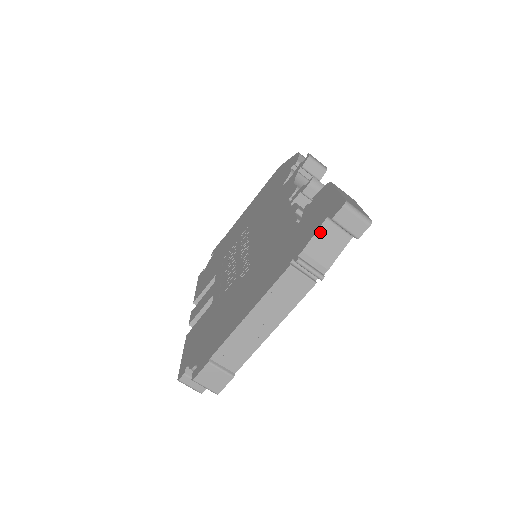
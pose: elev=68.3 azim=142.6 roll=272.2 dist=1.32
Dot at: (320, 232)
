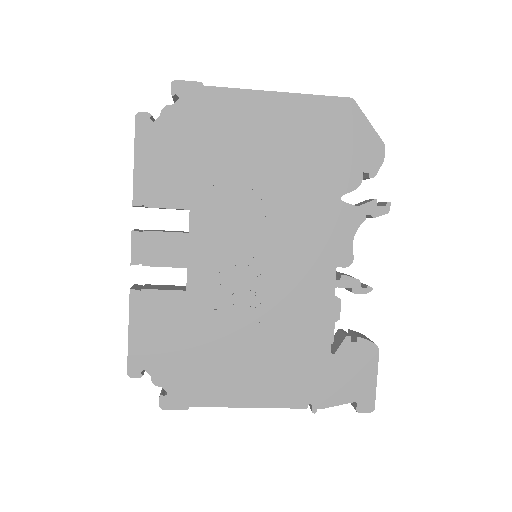
Dot at: (342, 403)
